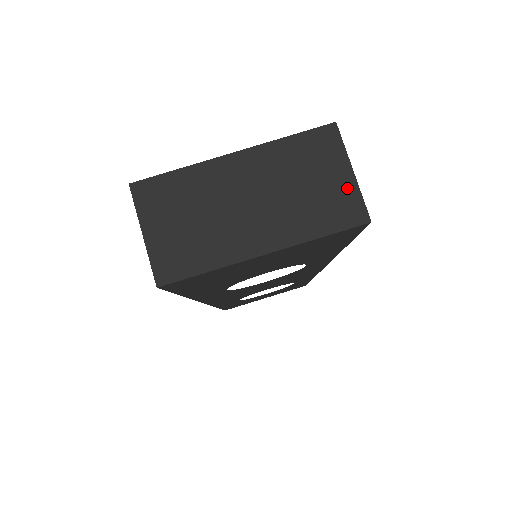
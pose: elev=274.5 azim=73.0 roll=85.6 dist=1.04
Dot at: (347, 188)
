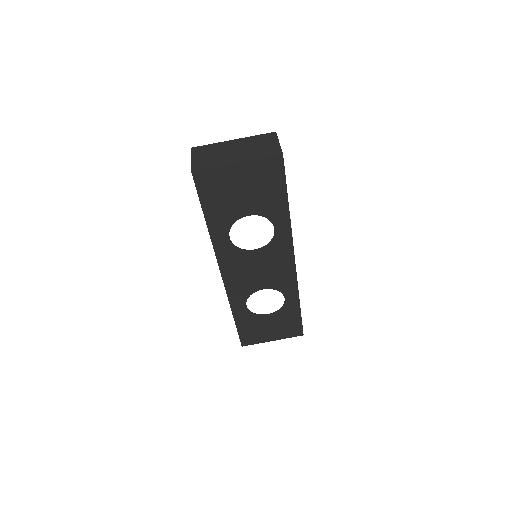
Dot at: (276, 146)
